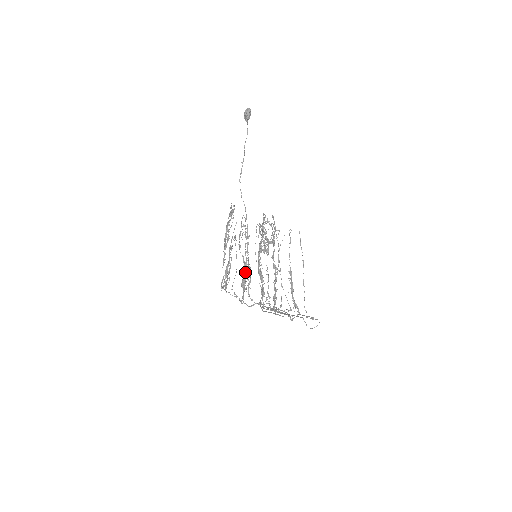
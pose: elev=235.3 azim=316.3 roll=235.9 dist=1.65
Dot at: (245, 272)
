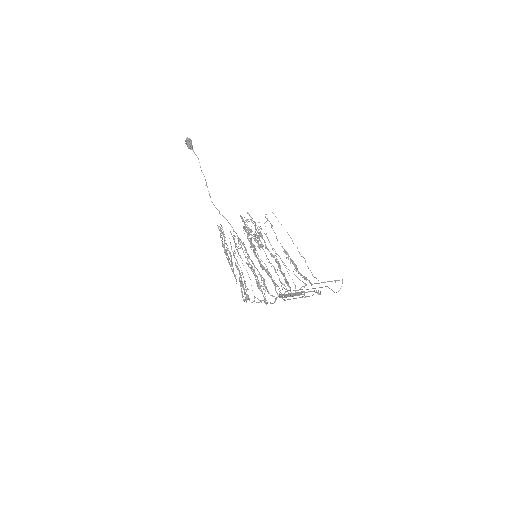
Dot at: occluded
